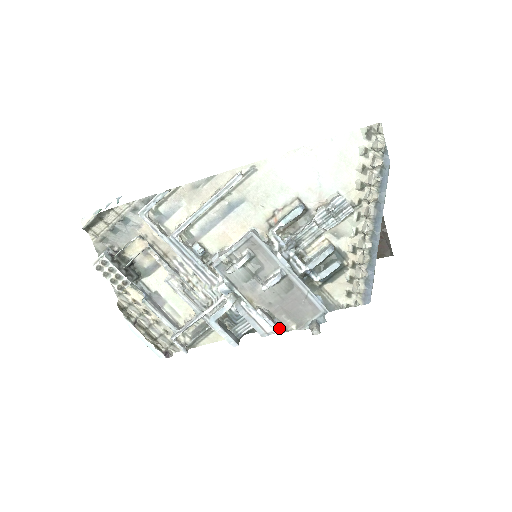
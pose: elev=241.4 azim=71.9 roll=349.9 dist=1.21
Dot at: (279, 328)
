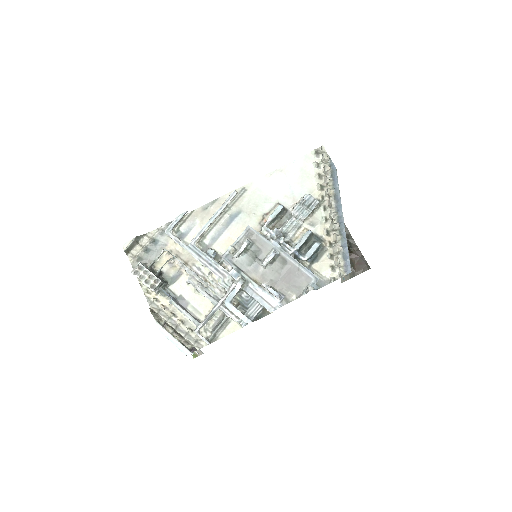
Dot at: (282, 300)
